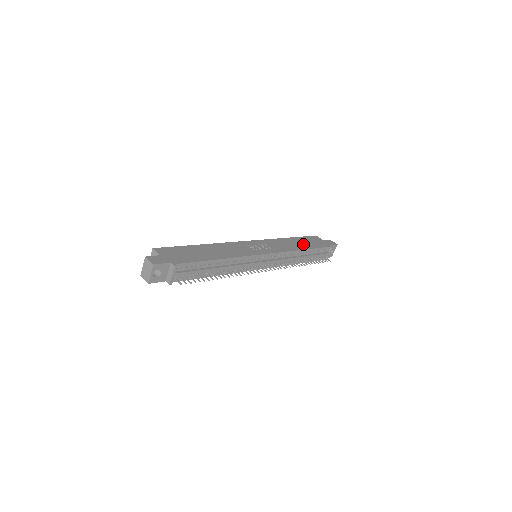
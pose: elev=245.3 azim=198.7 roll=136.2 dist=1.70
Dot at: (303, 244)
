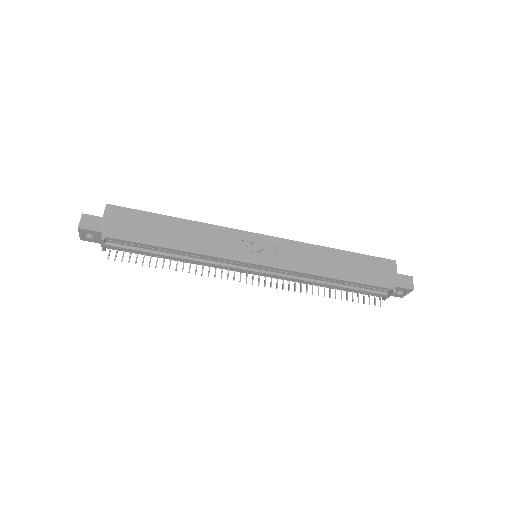
Dot at: (345, 268)
